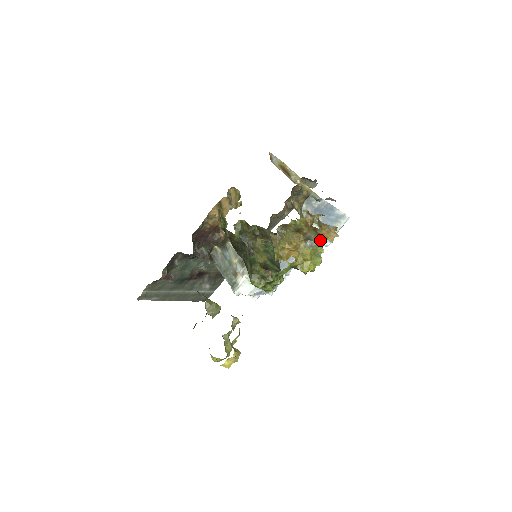
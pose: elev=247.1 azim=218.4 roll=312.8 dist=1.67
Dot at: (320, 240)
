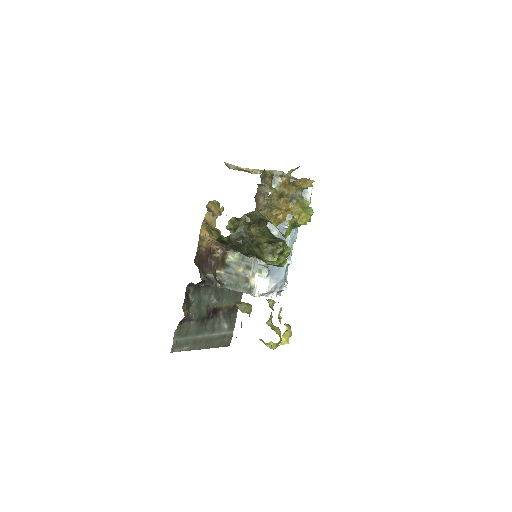
Dot at: occluded
